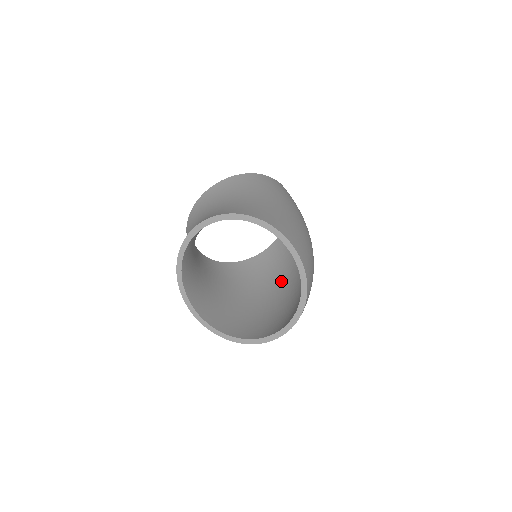
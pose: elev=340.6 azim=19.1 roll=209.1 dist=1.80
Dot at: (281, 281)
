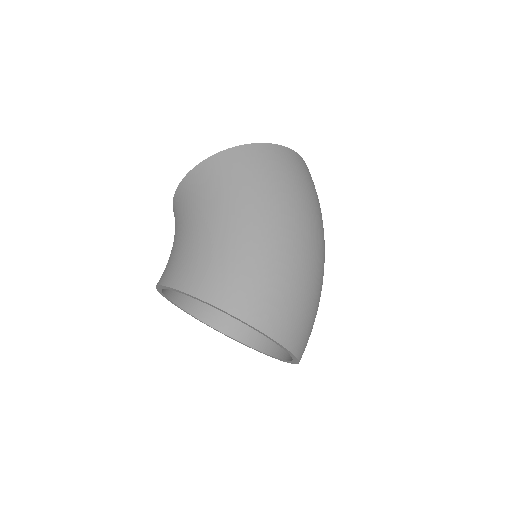
Dot at: occluded
